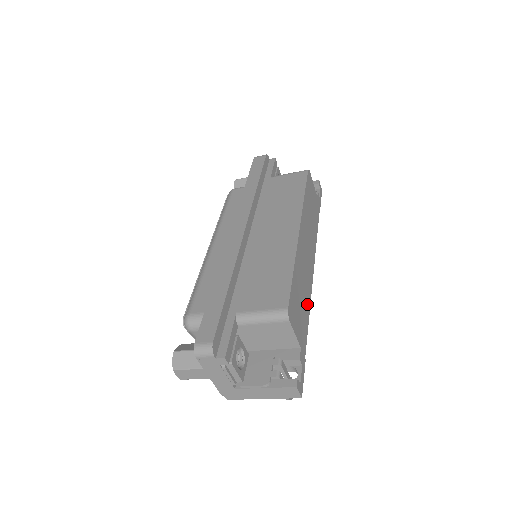
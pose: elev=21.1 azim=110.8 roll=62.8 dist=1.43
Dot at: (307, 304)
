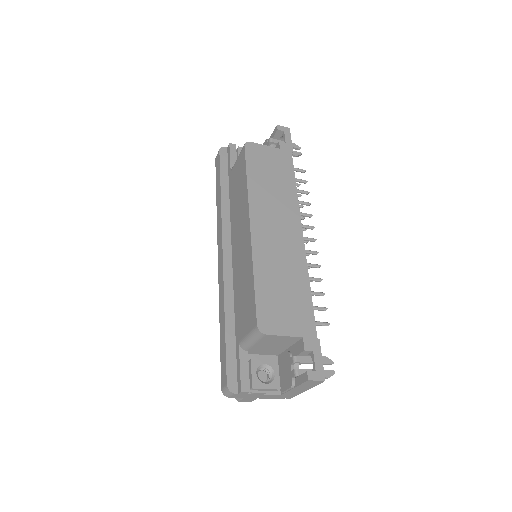
Dot at: (301, 283)
